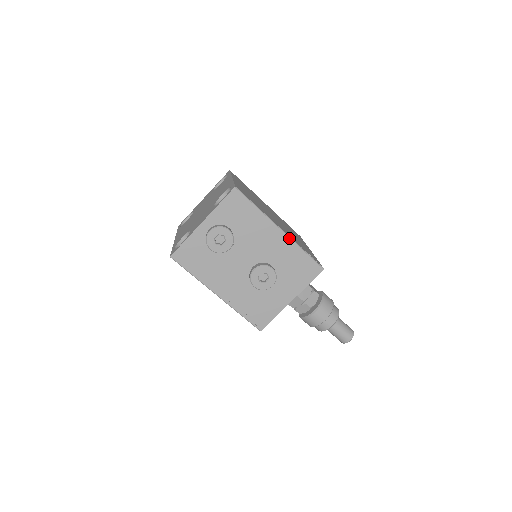
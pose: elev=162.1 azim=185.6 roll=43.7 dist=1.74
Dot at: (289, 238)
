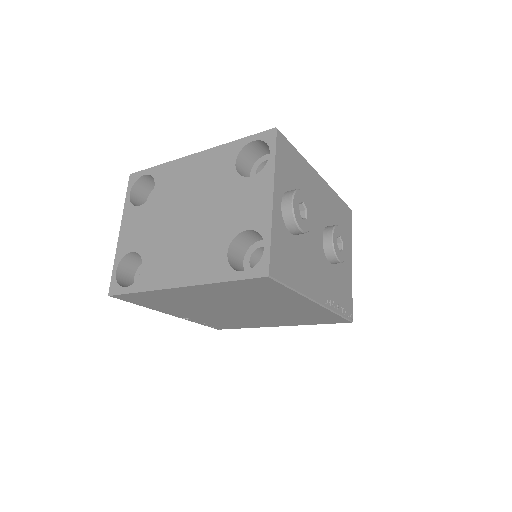
Dot at: (327, 183)
